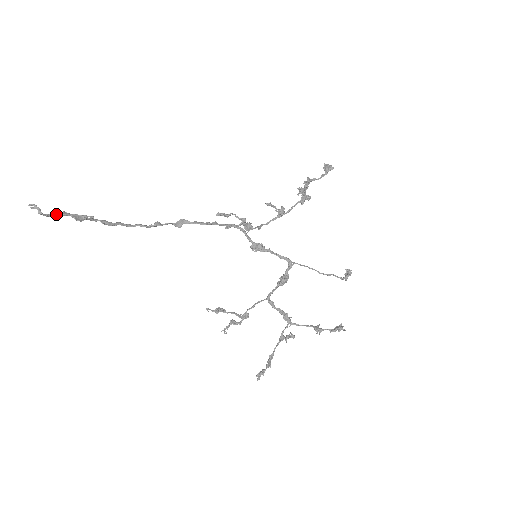
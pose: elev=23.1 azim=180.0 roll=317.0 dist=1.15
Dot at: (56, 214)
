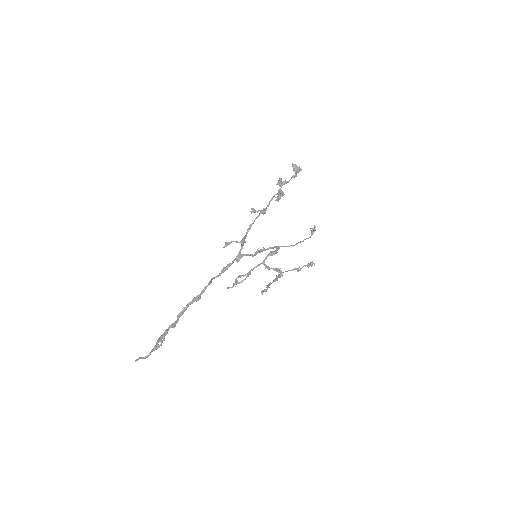
Dot at: occluded
